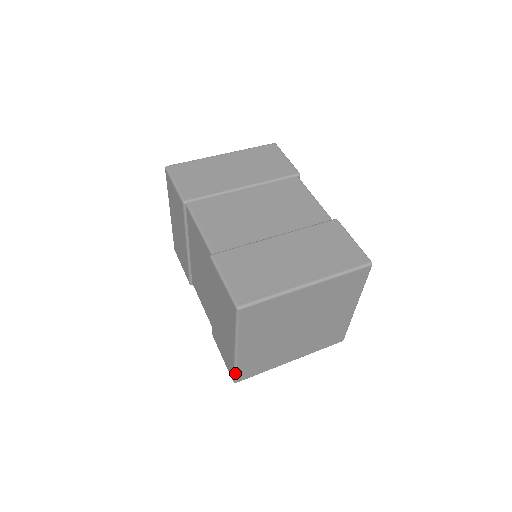
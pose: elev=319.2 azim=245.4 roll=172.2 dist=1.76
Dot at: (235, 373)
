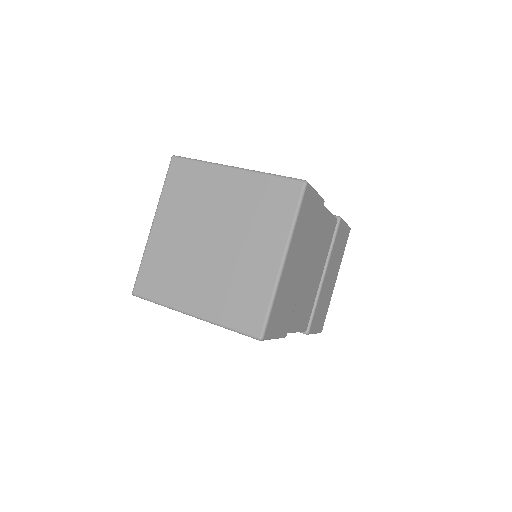
Dot at: occluded
